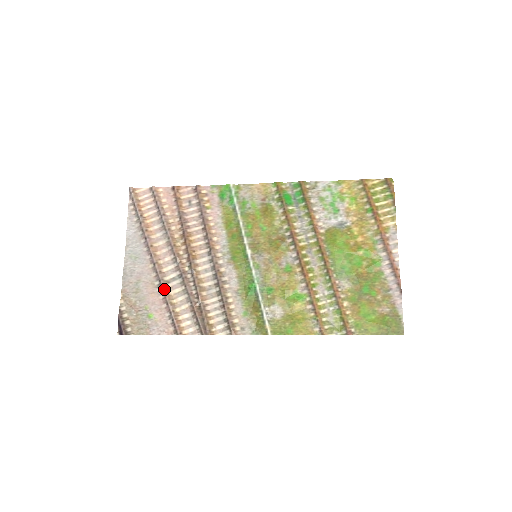
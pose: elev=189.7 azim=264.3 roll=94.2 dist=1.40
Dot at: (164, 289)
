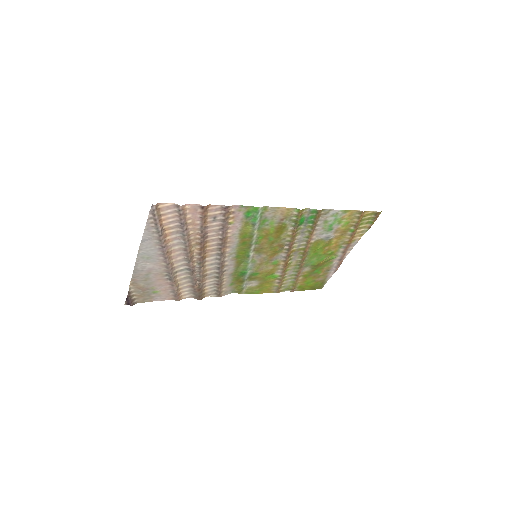
Dot at: (173, 279)
